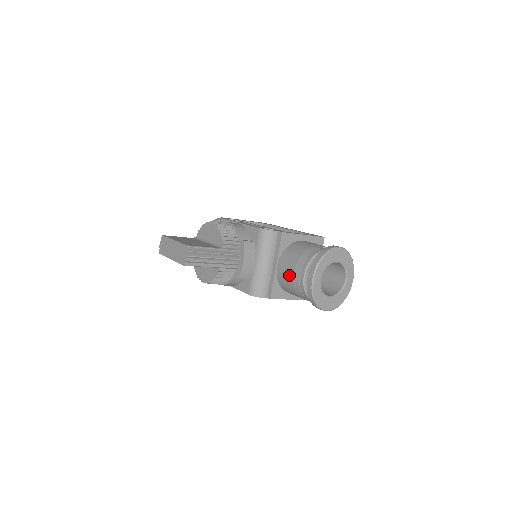
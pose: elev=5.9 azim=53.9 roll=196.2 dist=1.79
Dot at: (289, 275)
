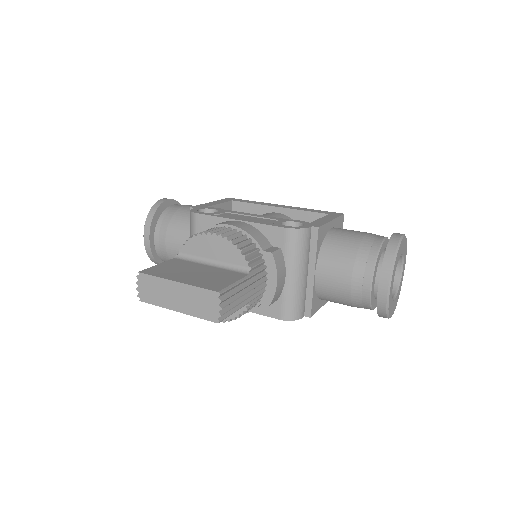
Dot at: (342, 285)
